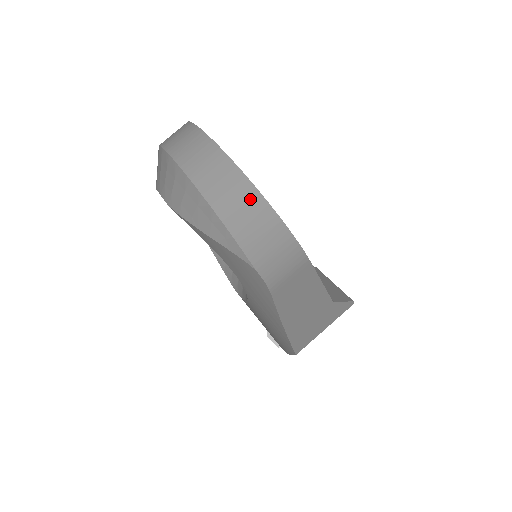
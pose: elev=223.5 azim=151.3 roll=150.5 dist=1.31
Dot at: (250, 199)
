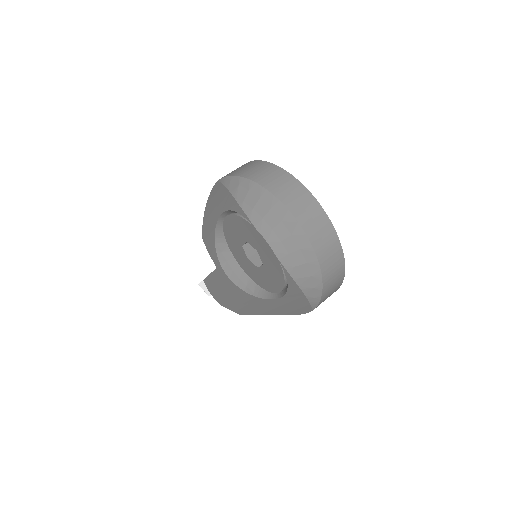
Dot at: (339, 277)
